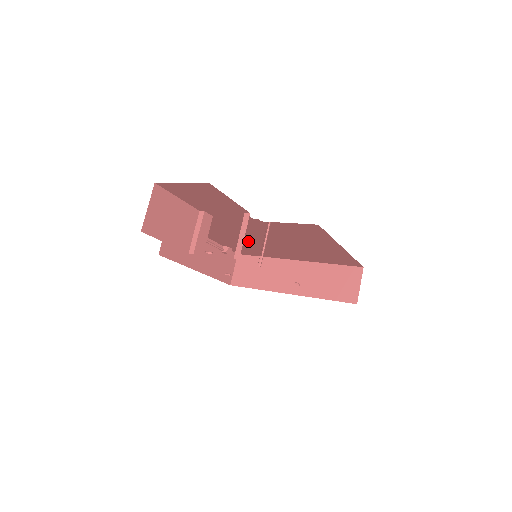
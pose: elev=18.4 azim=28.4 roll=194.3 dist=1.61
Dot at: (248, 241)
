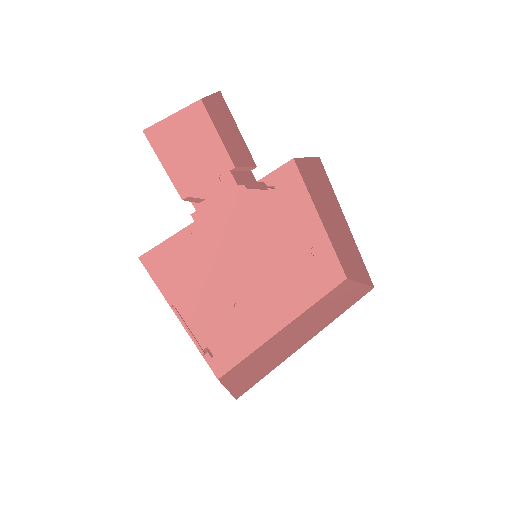
Dot at: (232, 289)
